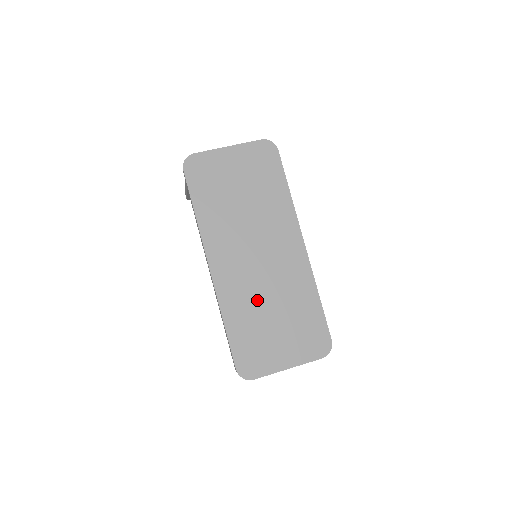
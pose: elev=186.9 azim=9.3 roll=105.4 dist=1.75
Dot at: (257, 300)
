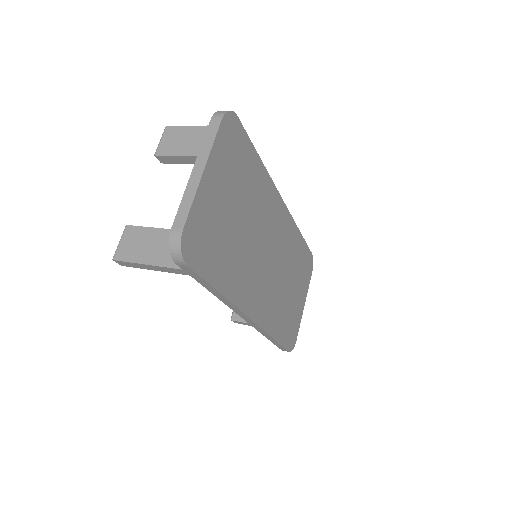
Dot at: (280, 292)
